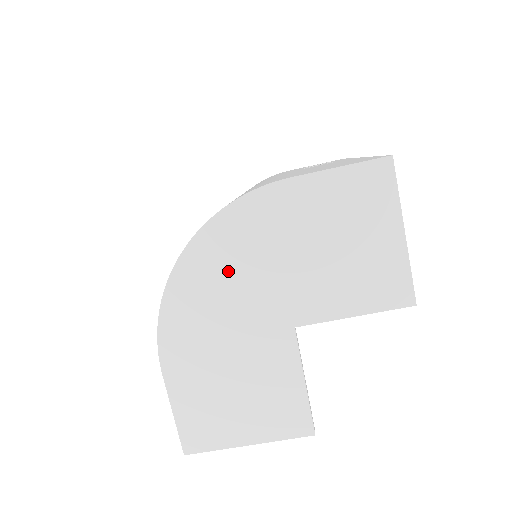
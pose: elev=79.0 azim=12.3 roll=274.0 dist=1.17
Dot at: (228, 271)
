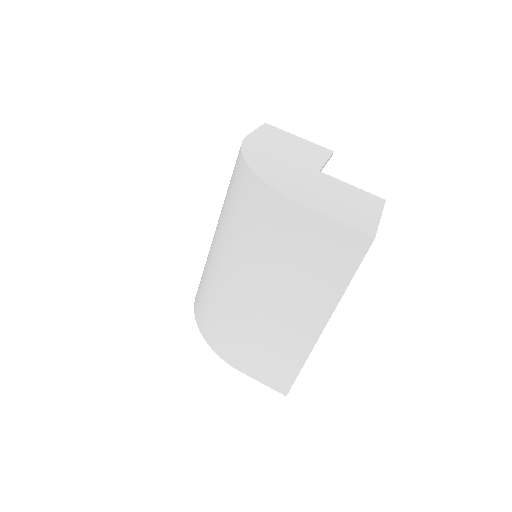
Dot at: (273, 165)
